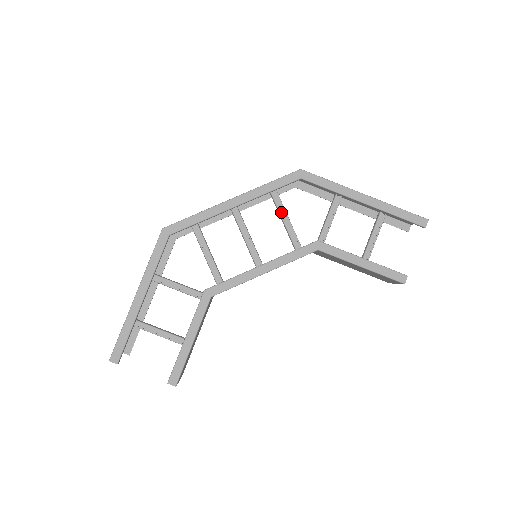
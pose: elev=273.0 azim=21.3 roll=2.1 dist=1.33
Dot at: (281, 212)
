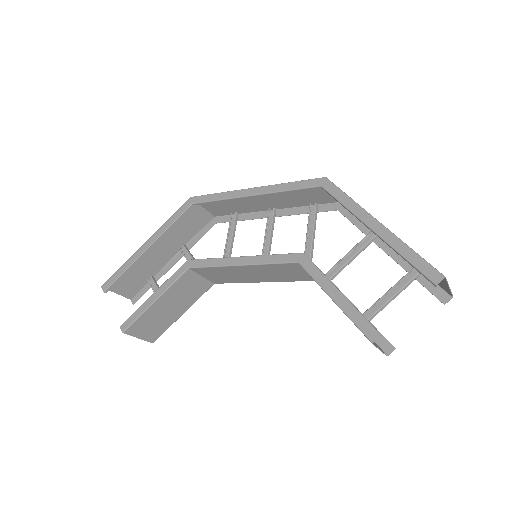
Dot at: (311, 229)
